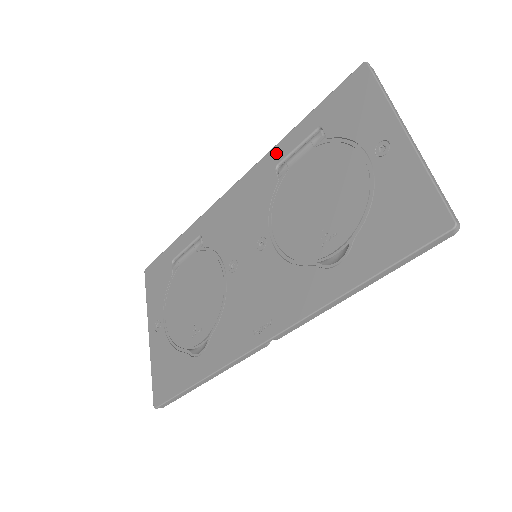
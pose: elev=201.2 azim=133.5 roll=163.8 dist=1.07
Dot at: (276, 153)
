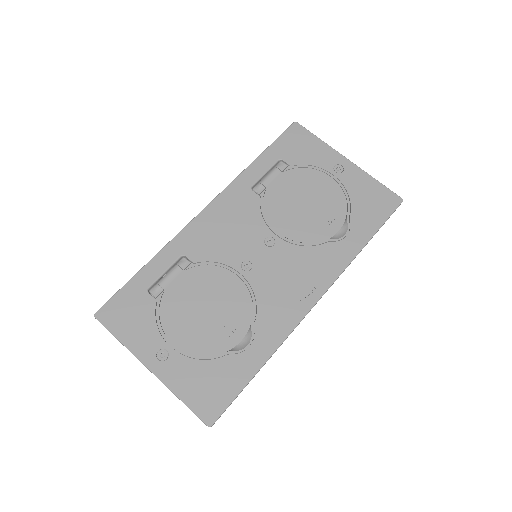
Dot at: (245, 179)
